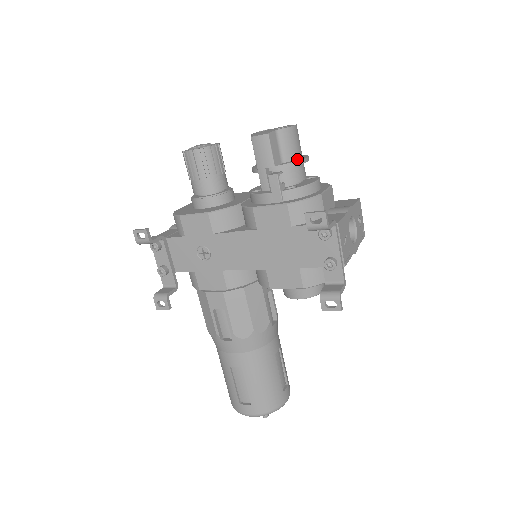
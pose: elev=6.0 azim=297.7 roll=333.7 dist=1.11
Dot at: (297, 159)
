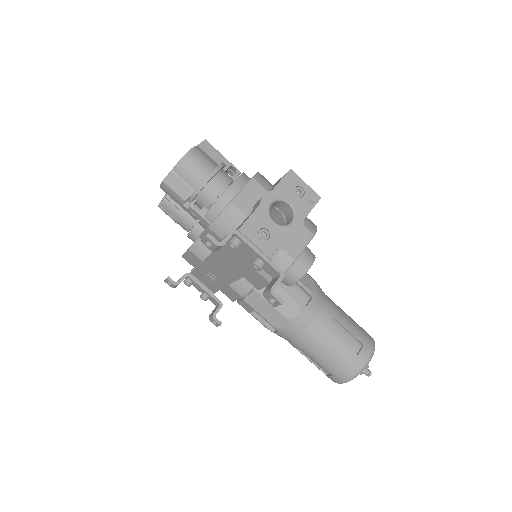
Dot at: (204, 179)
